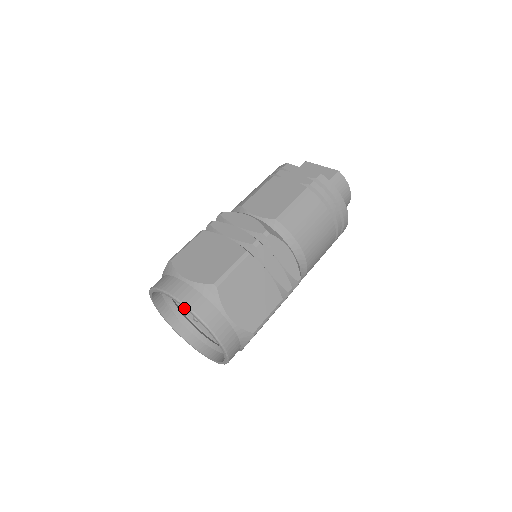
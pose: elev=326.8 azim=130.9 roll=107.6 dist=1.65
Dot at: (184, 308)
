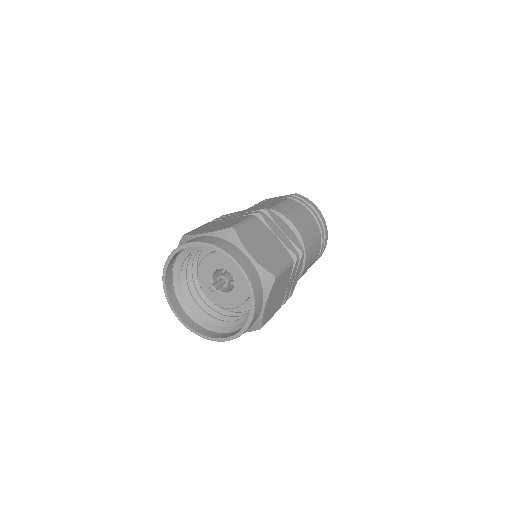
Dot at: (194, 307)
